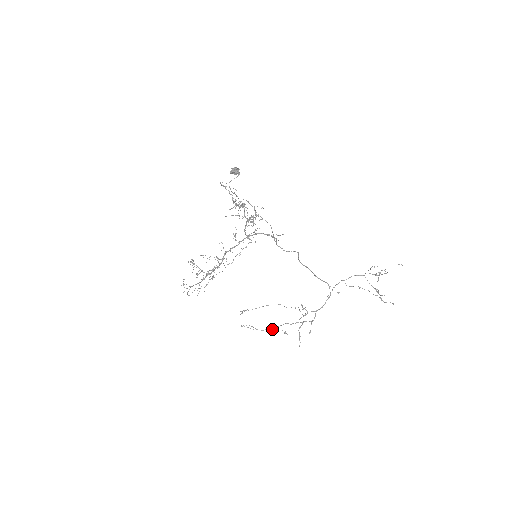
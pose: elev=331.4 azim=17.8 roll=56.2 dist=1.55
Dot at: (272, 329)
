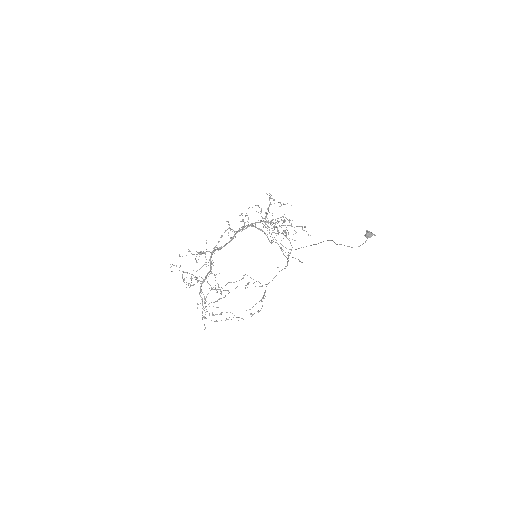
Dot at: occluded
